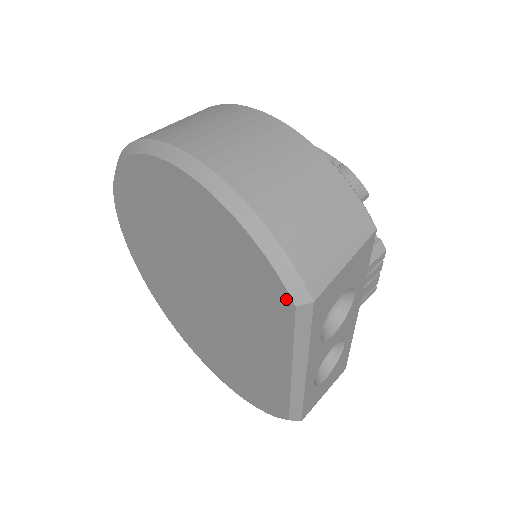
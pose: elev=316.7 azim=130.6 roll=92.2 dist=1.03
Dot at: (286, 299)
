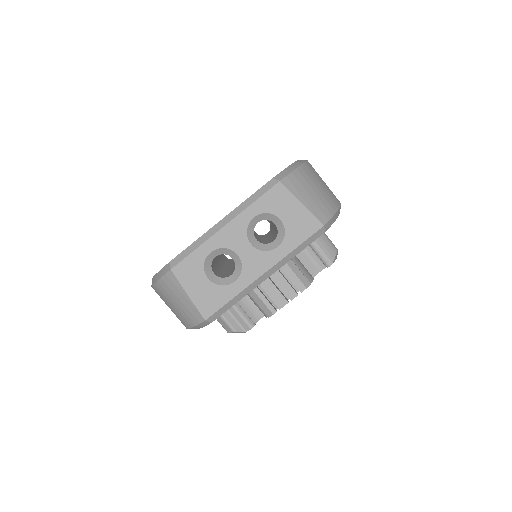
Dot at: occluded
